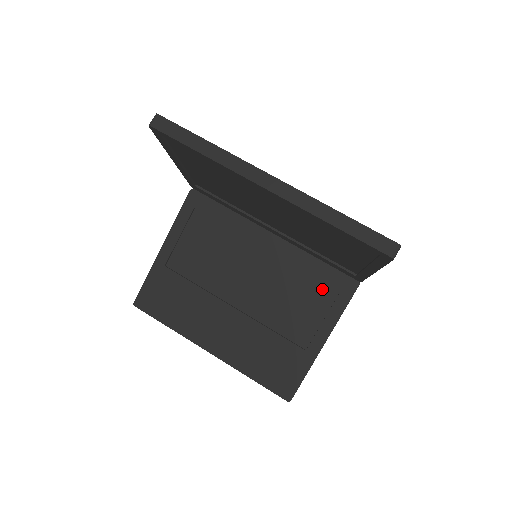
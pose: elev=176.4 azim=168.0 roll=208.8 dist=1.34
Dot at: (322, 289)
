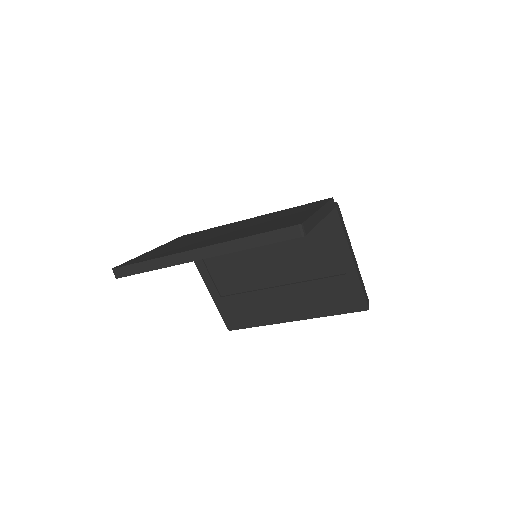
Dot at: (318, 231)
